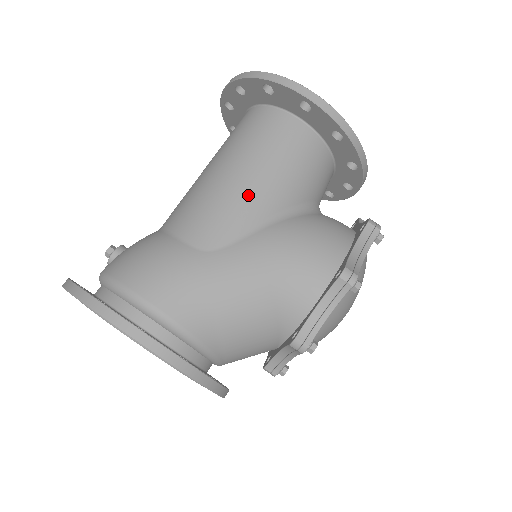
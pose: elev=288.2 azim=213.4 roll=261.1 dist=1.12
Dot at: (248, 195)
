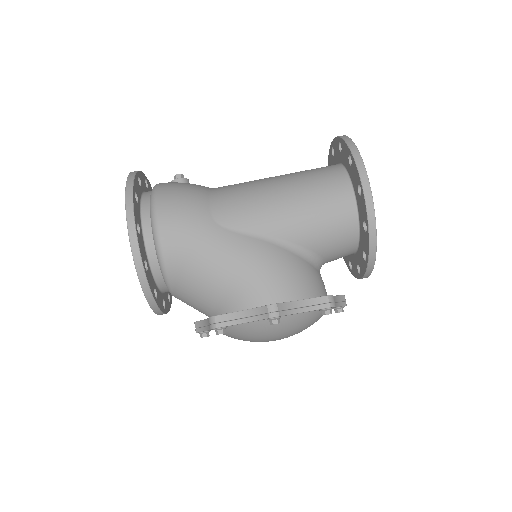
Dot at: (272, 212)
